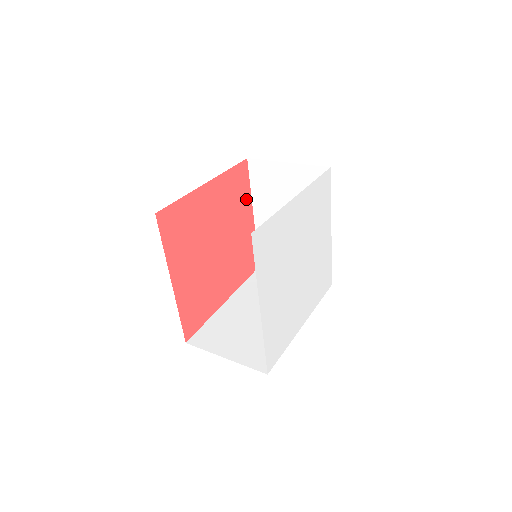
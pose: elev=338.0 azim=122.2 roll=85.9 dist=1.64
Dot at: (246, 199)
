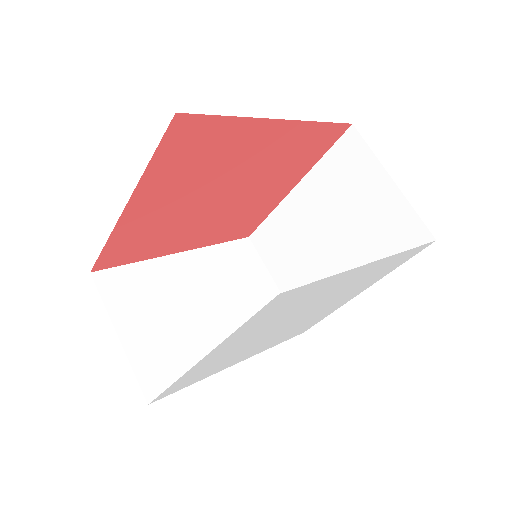
Dot at: (305, 166)
